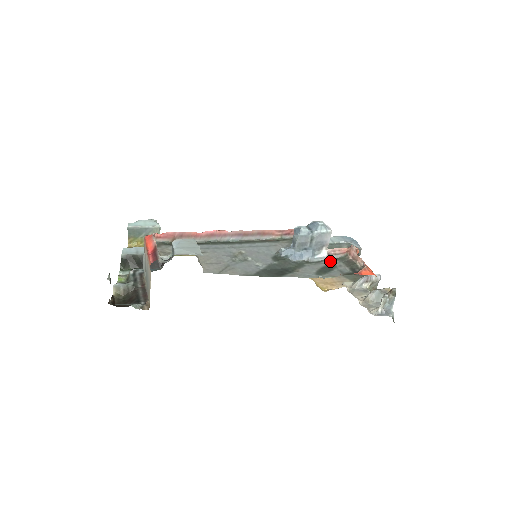
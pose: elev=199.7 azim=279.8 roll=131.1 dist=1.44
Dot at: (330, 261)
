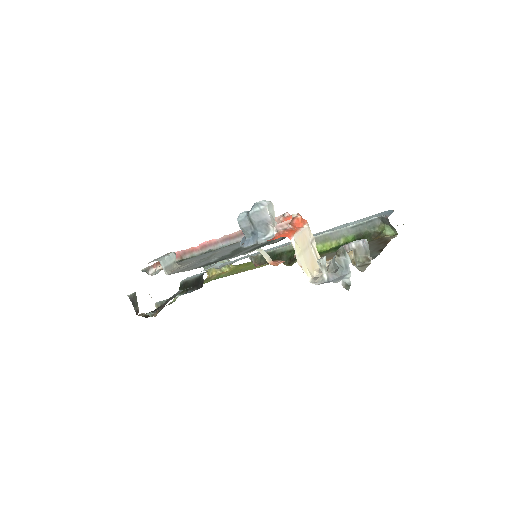
Dot at: occluded
